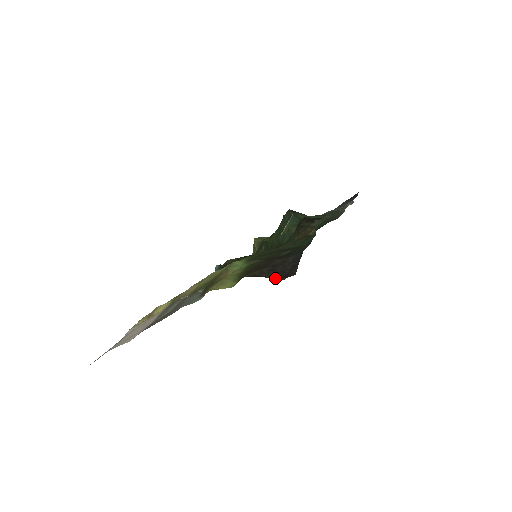
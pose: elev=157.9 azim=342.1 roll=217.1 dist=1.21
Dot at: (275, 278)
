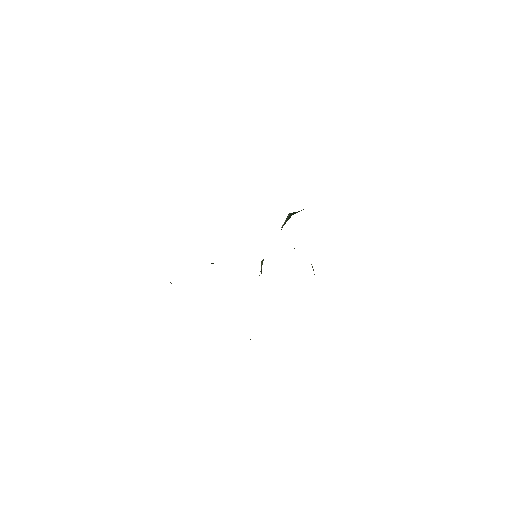
Dot at: occluded
